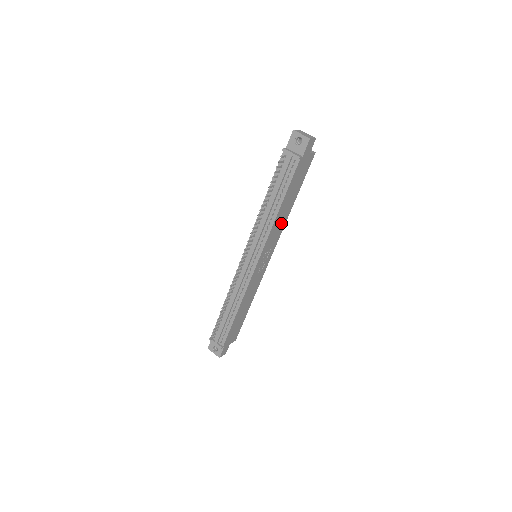
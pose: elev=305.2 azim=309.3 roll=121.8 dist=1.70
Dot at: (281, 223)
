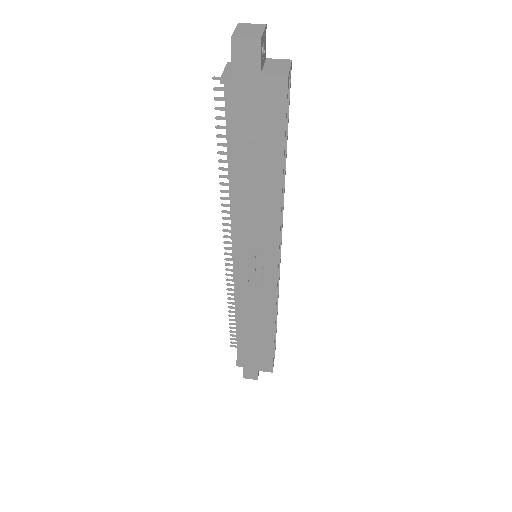
Dot at: (263, 211)
